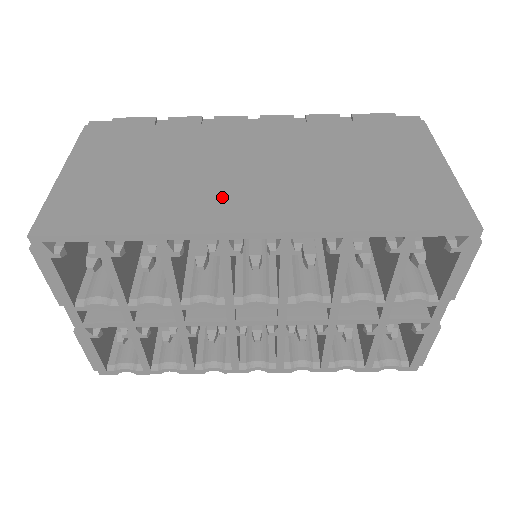
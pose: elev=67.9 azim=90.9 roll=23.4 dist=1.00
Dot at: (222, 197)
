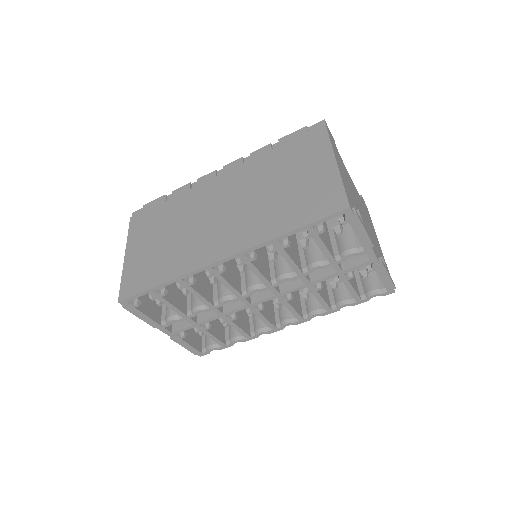
Dot at: (205, 241)
